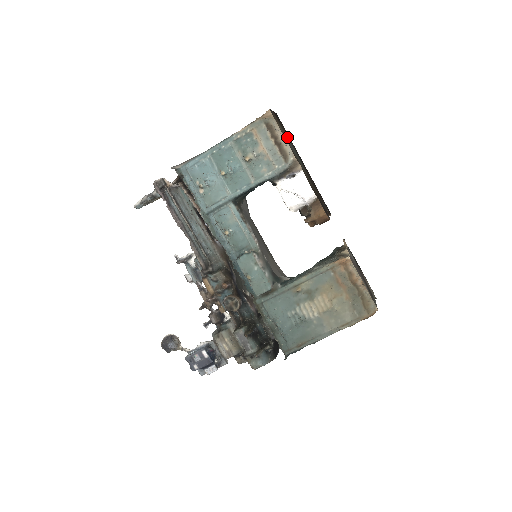
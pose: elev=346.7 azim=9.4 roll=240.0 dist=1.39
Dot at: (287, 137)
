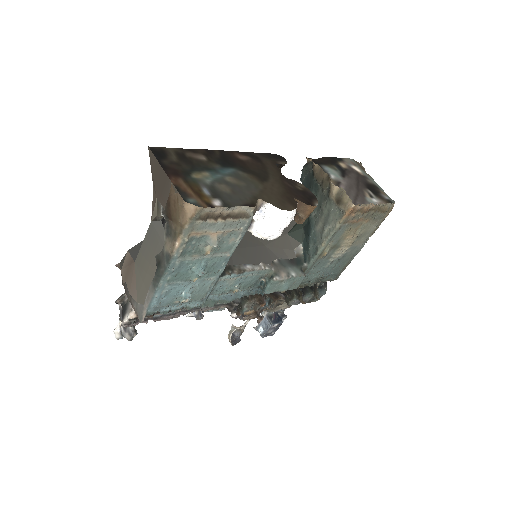
Dot at: (204, 175)
